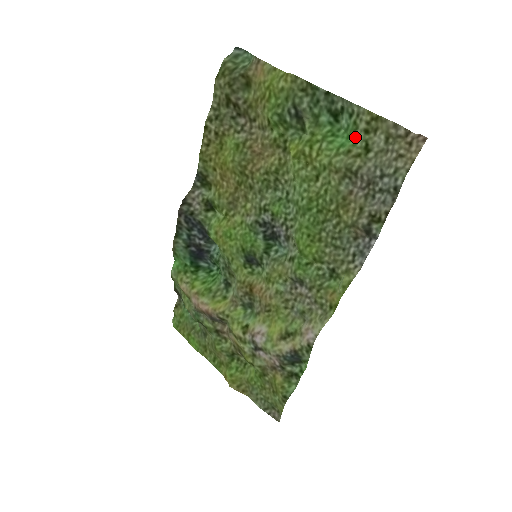
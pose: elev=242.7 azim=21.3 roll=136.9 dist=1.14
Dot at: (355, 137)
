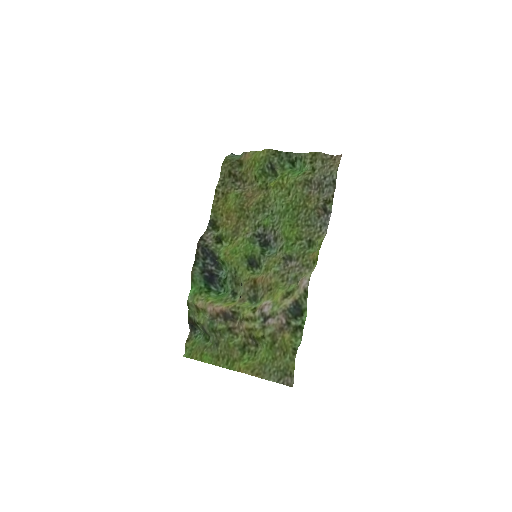
Dot at: (306, 168)
